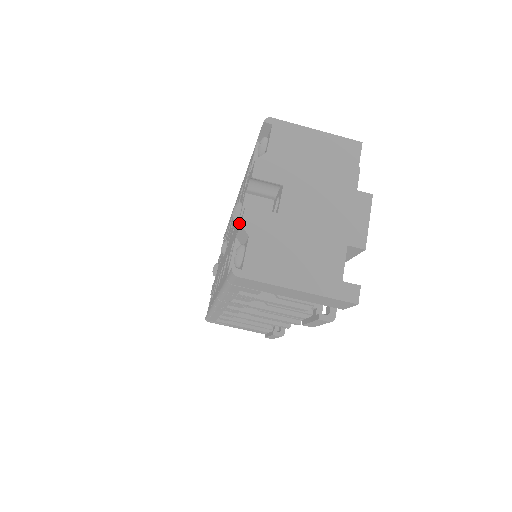
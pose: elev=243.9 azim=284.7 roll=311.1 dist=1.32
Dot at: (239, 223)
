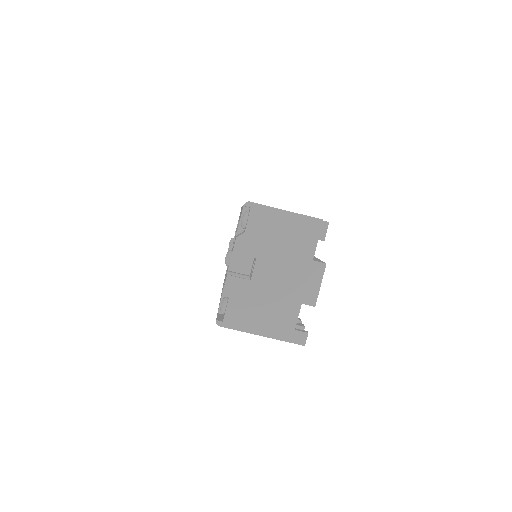
Dot at: occluded
